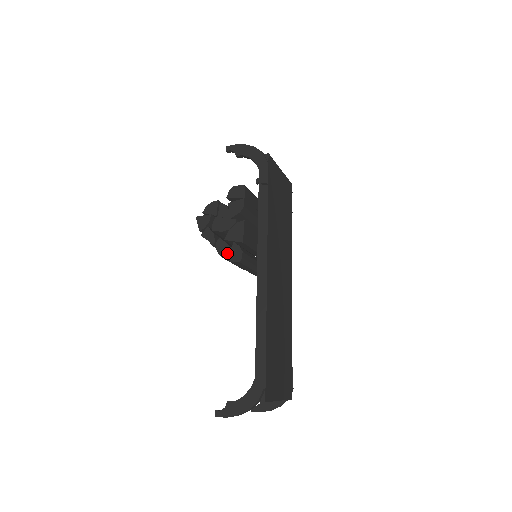
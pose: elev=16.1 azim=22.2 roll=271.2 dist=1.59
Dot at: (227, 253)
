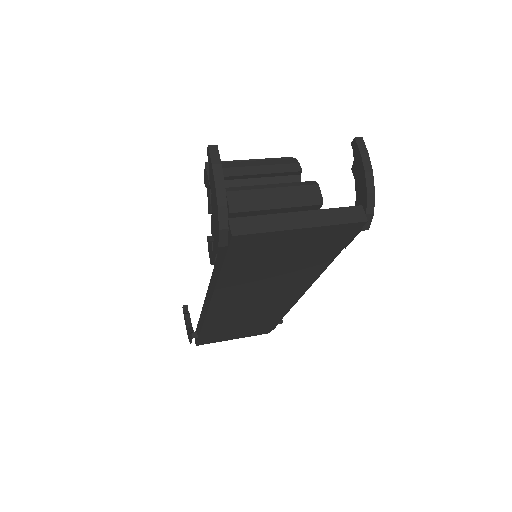
Dot at: (208, 241)
